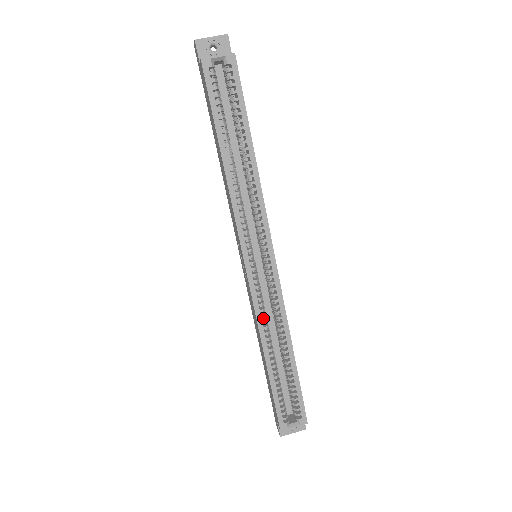
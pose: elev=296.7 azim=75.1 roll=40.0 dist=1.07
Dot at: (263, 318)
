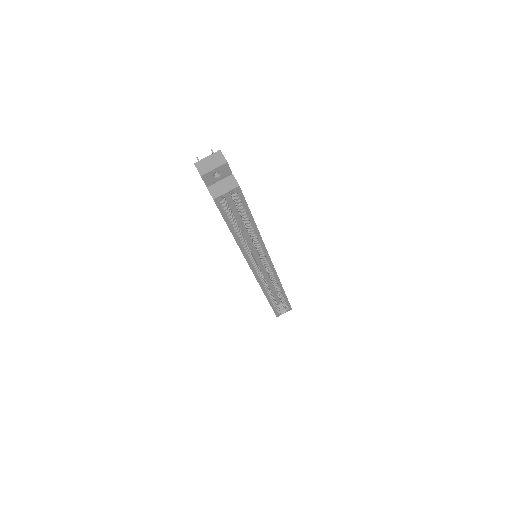
Dot at: occluded
